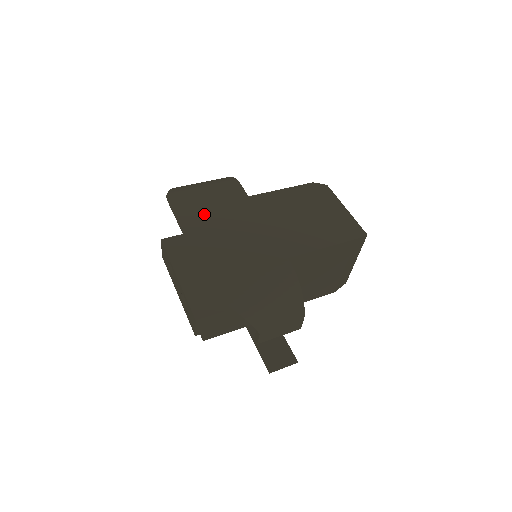
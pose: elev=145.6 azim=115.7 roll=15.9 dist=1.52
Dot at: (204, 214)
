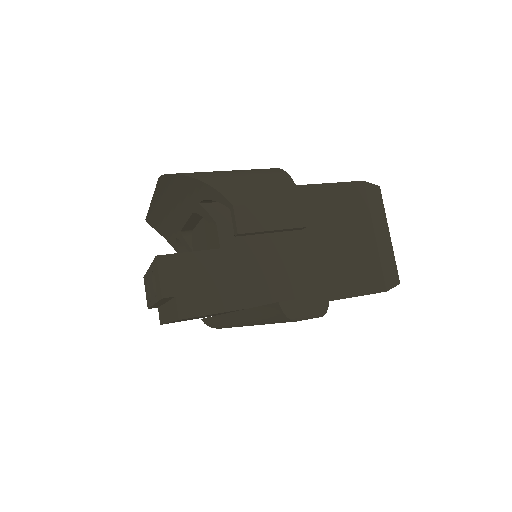
Dot at: occluded
